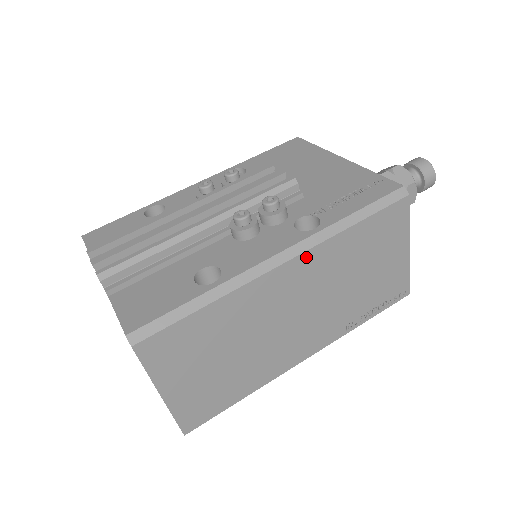
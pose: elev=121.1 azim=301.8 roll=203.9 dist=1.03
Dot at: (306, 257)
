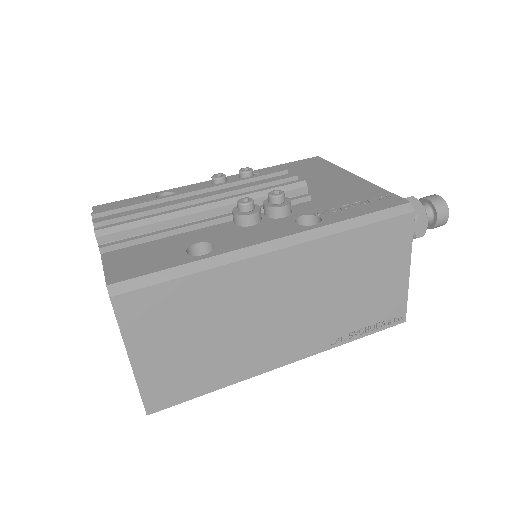
Dot at: (301, 250)
